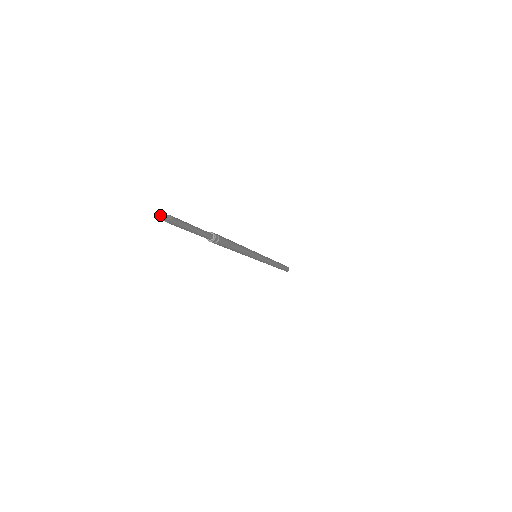
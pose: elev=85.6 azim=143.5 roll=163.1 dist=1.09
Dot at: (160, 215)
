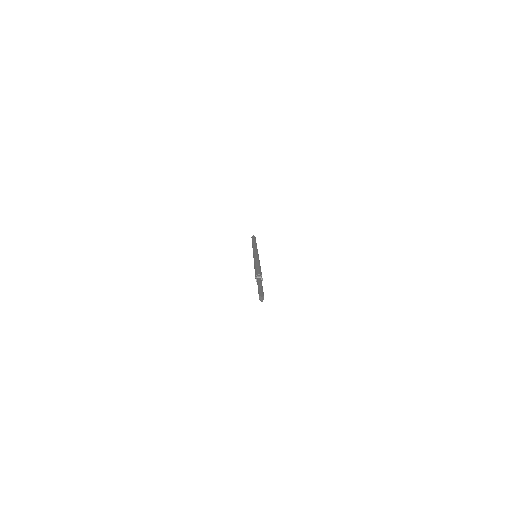
Dot at: occluded
